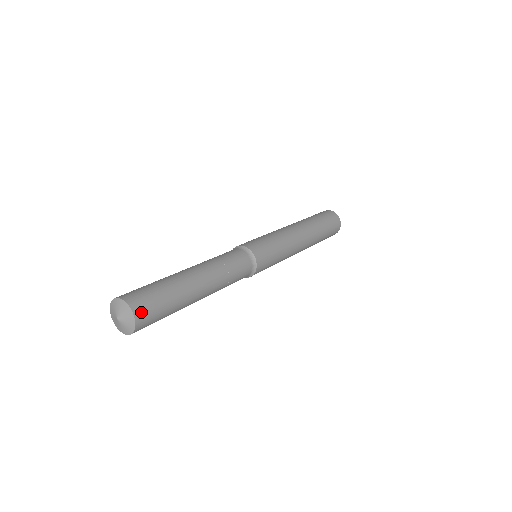
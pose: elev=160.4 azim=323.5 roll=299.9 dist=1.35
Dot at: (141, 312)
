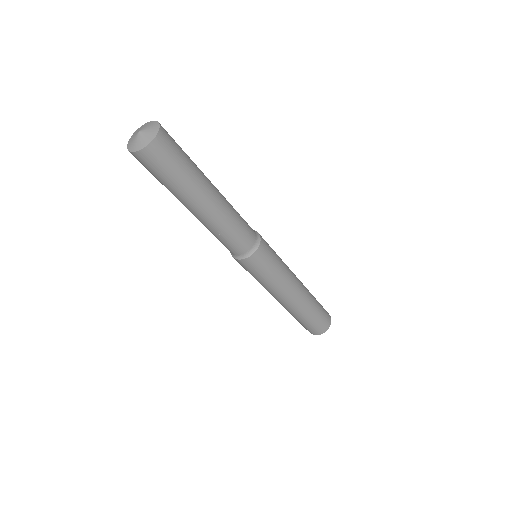
Dot at: occluded
